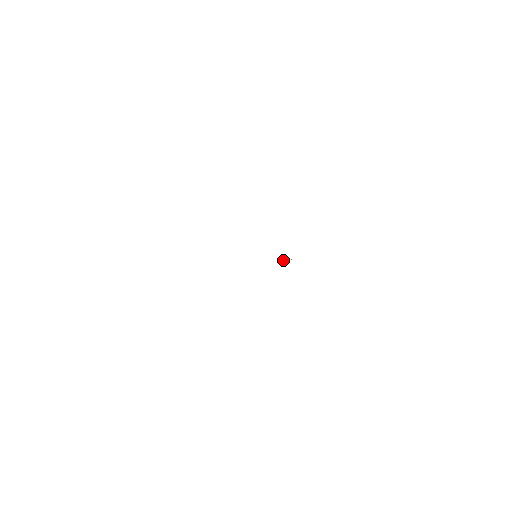
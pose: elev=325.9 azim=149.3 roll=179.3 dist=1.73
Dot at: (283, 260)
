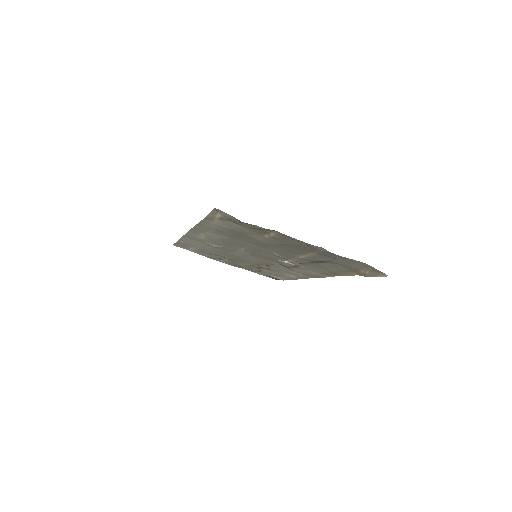
Dot at: (283, 261)
